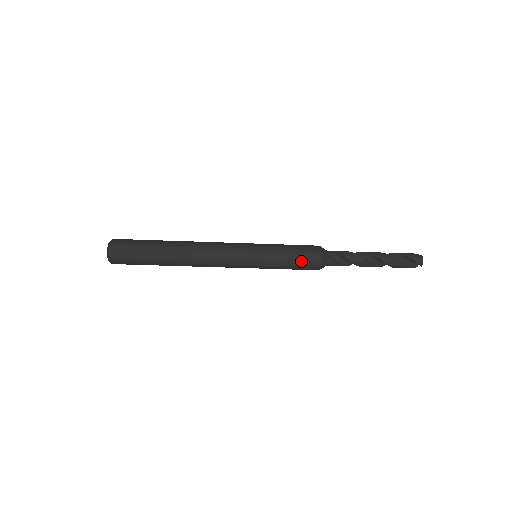
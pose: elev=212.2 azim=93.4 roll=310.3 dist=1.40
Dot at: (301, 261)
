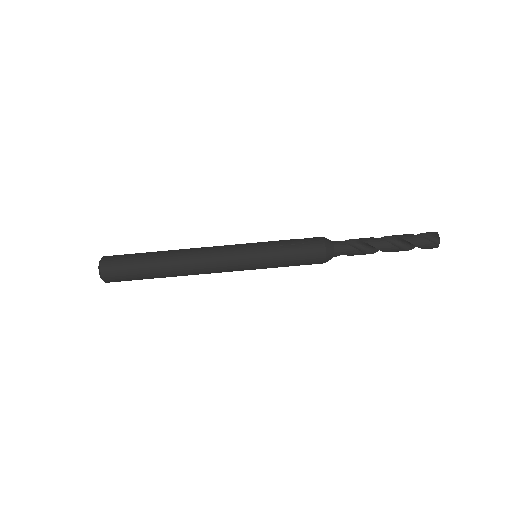
Dot at: (302, 240)
